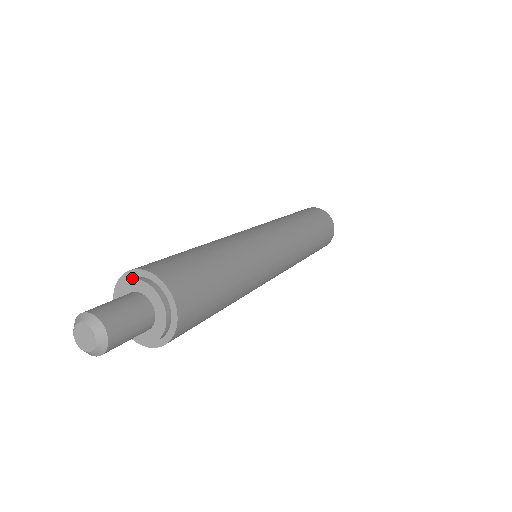
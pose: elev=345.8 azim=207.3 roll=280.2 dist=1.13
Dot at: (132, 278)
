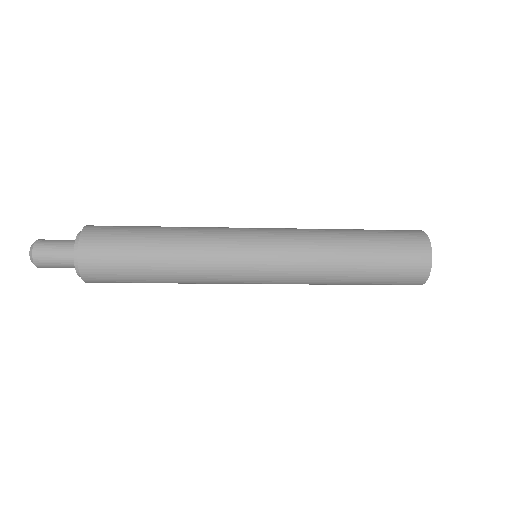
Dot at: occluded
